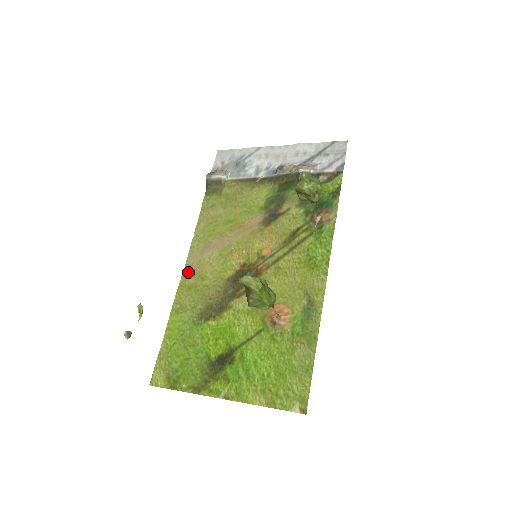
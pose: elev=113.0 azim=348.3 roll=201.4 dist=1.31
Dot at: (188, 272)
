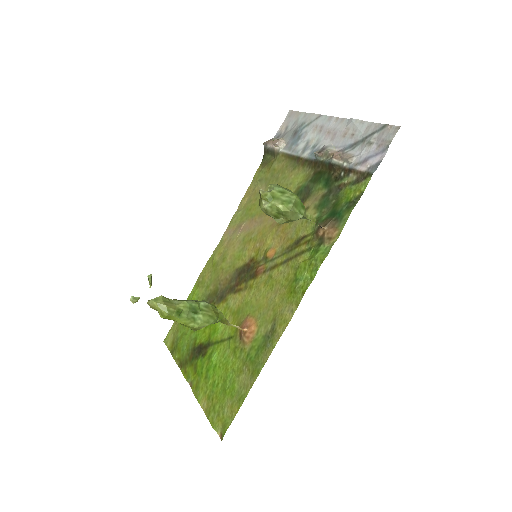
Dot at: (219, 248)
